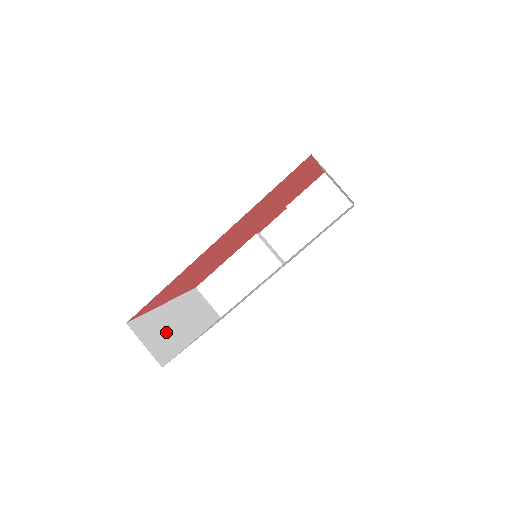
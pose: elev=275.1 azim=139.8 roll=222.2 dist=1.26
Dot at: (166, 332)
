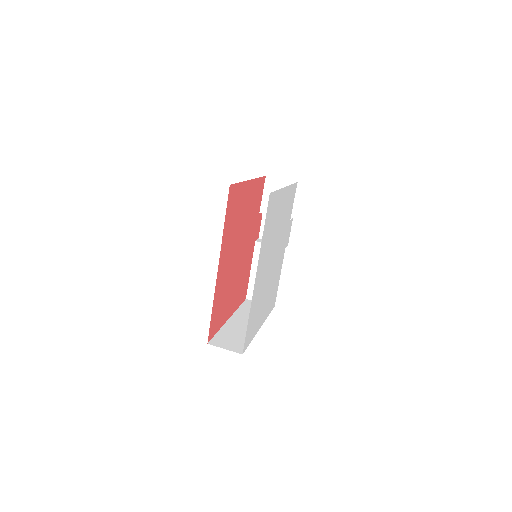
Dot at: (236, 335)
